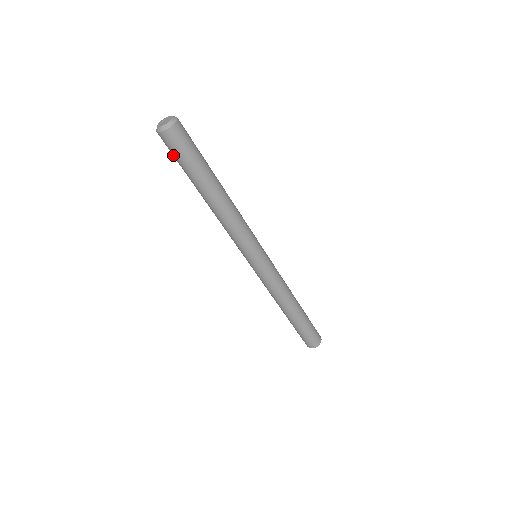
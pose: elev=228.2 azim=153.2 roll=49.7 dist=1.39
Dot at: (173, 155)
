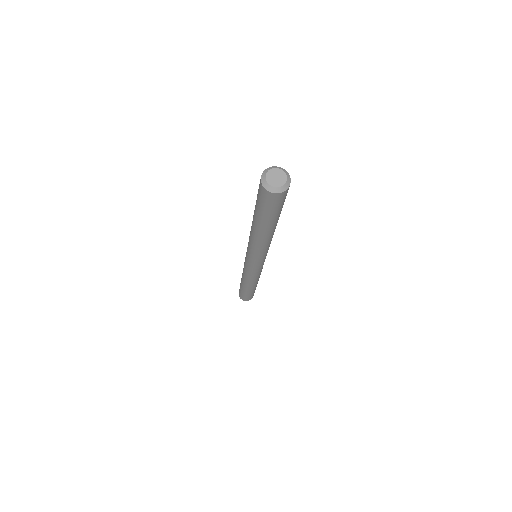
Dot at: (268, 207)
